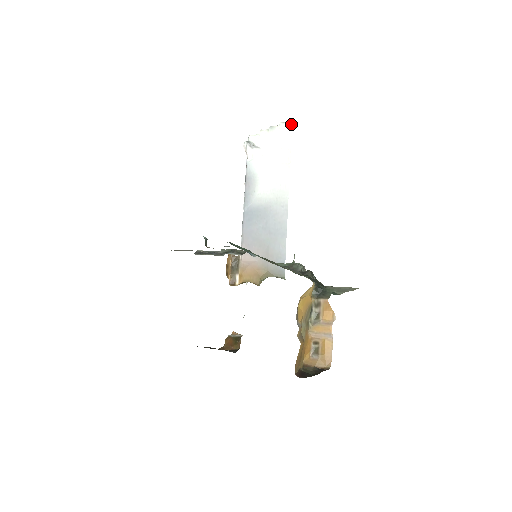
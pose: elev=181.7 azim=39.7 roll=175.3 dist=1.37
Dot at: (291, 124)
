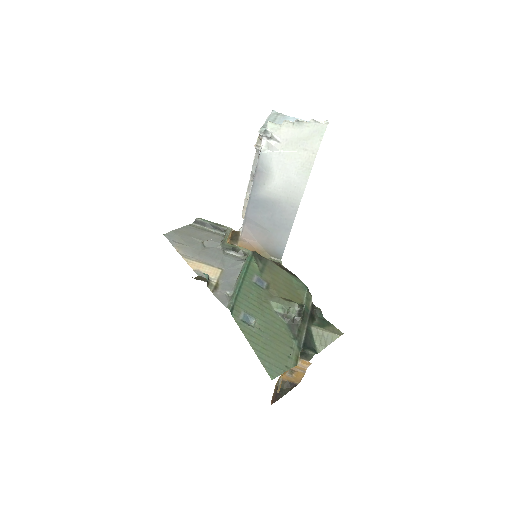
Dot at: (324, 126)
